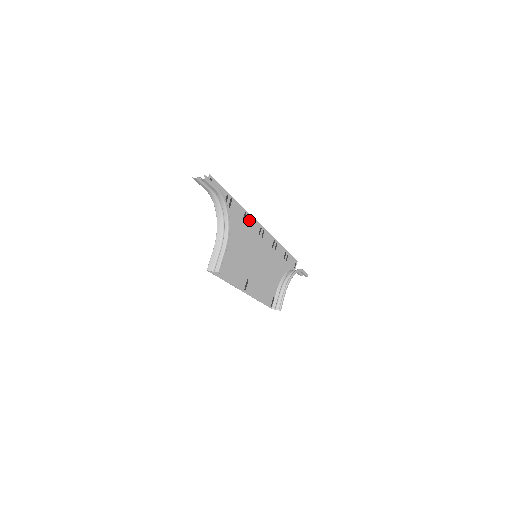
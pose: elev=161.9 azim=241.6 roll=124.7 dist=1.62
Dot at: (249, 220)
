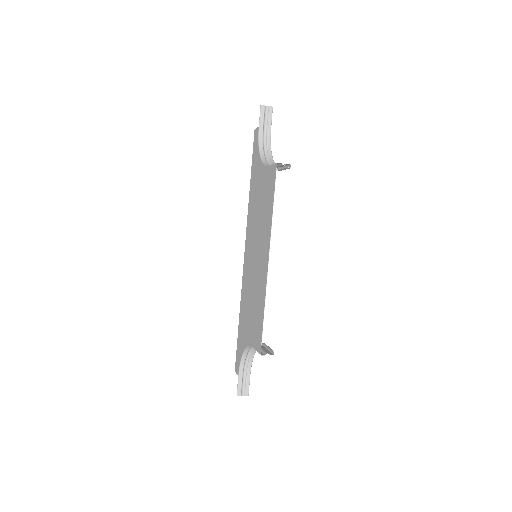
Dot at: (248, 220)
